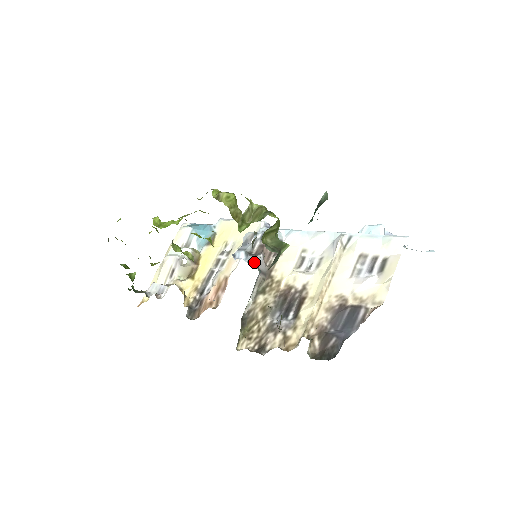
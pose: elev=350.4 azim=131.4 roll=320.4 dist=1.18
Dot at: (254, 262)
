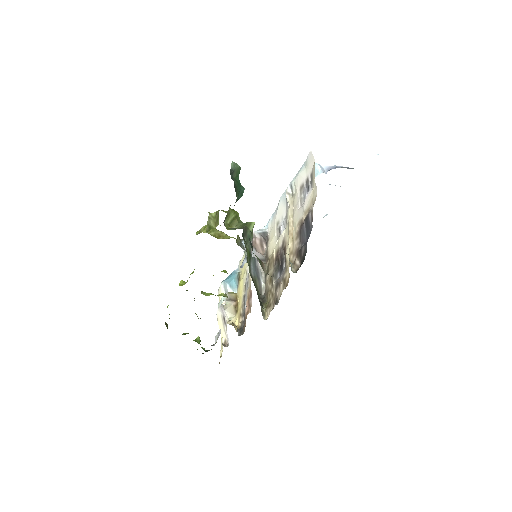
Dot at: occluded
